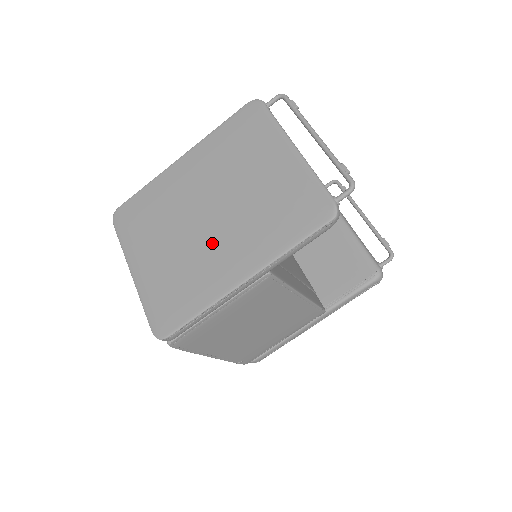
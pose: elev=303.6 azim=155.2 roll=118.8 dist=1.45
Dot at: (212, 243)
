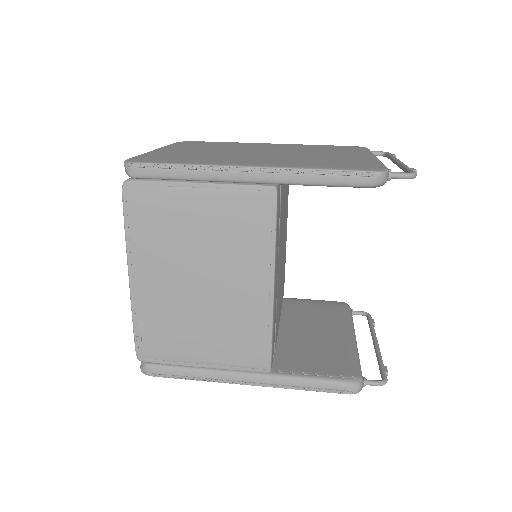
Dot at: (247, 155)
